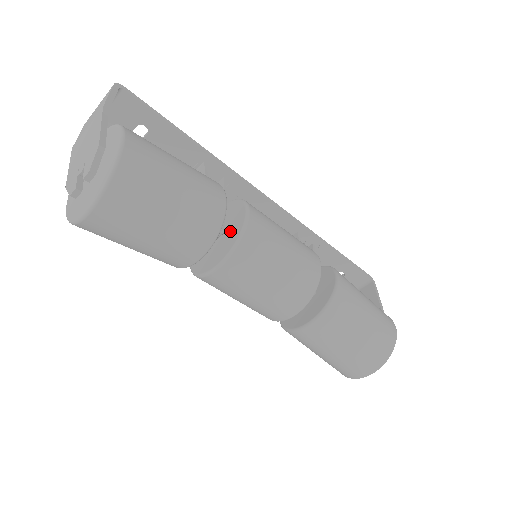
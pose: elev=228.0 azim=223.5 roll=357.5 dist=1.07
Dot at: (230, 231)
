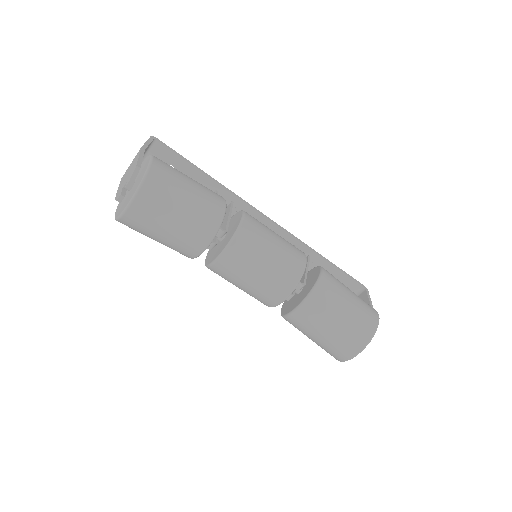
Dot at: (231, 230)
